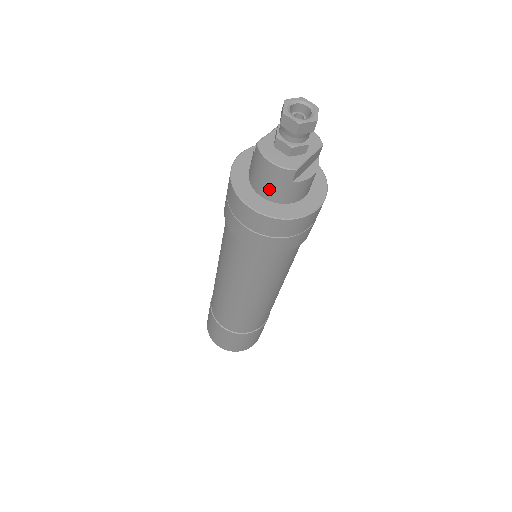
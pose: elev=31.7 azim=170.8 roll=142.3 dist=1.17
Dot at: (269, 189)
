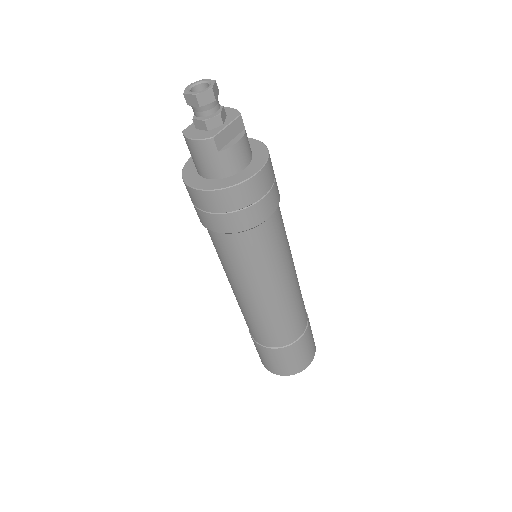
Dot at: (206, 167)
